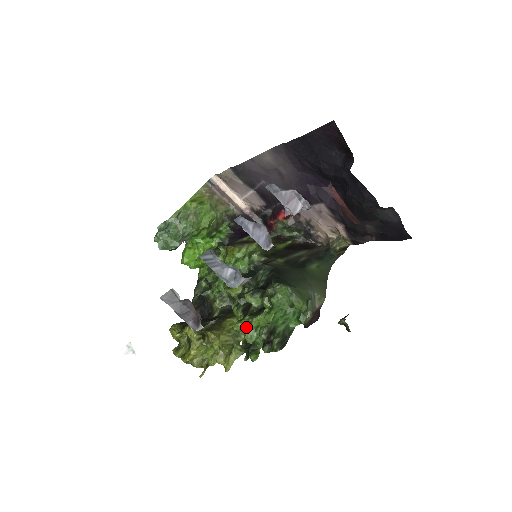
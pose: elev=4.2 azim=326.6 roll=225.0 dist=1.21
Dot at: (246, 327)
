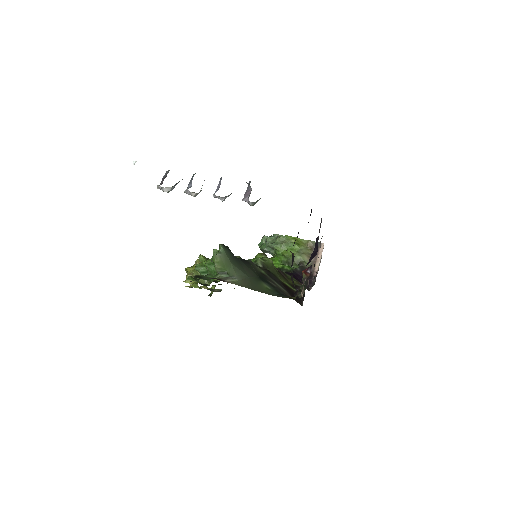
Dot at: occluded
